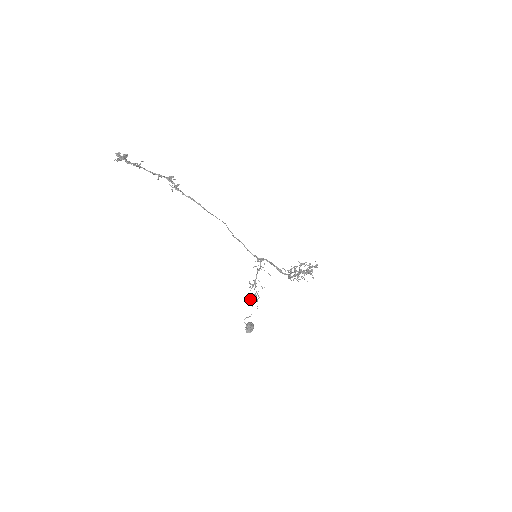
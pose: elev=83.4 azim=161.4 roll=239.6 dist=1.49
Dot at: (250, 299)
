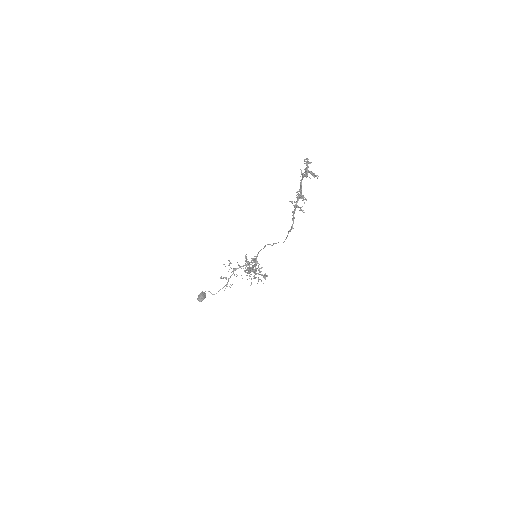
Dot at: (221, 278)
